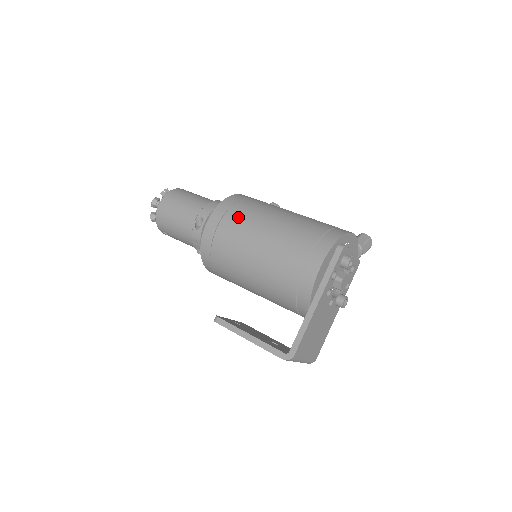
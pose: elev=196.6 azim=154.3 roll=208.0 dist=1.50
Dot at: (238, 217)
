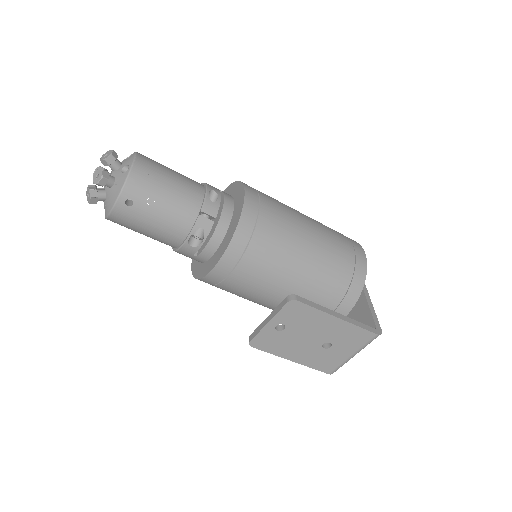
Dot at: (272, 198)
